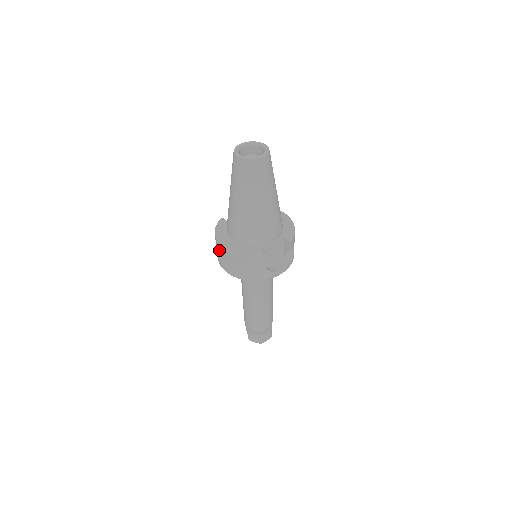
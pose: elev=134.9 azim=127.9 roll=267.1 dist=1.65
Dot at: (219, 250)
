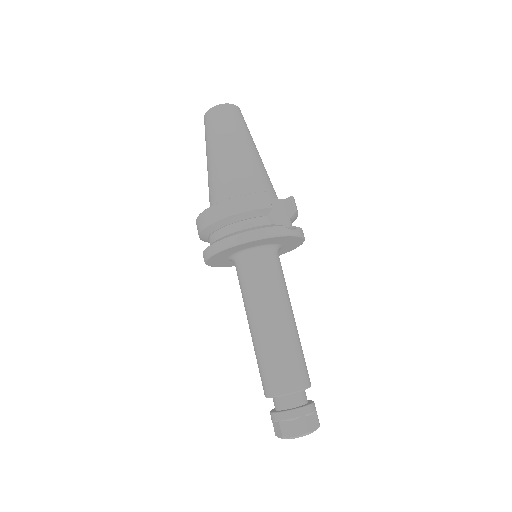
Dot at: (205, 224)
